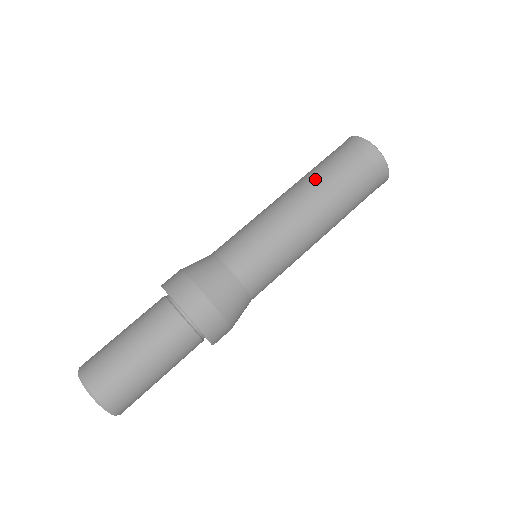
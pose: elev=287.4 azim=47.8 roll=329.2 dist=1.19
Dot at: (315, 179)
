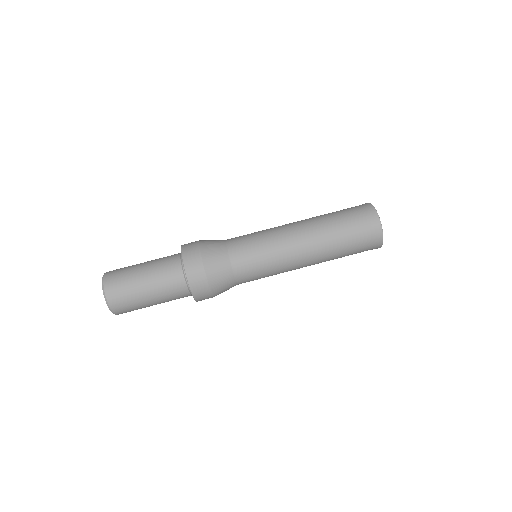
Dot at: (323, 223)
